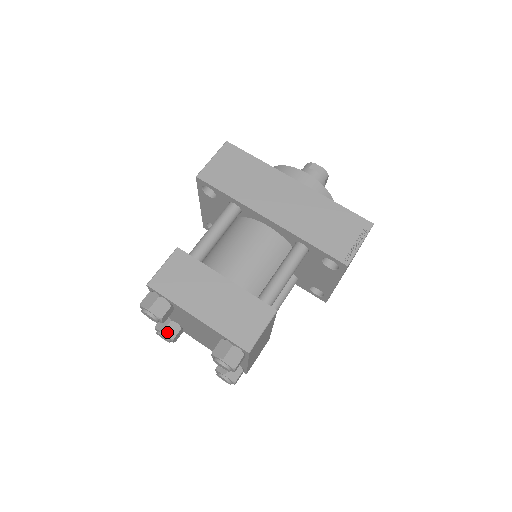
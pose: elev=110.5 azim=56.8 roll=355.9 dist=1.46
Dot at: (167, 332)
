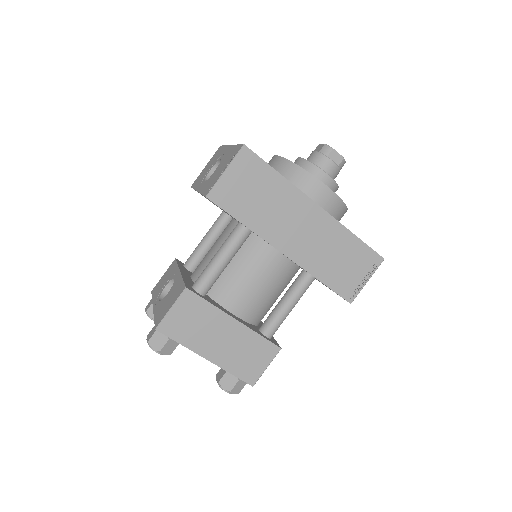
Dot at: occluded
